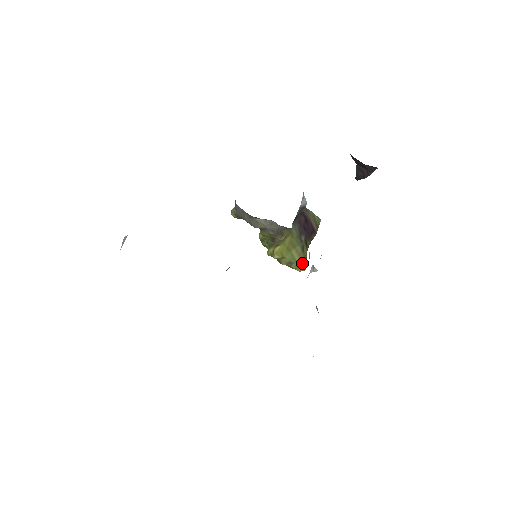
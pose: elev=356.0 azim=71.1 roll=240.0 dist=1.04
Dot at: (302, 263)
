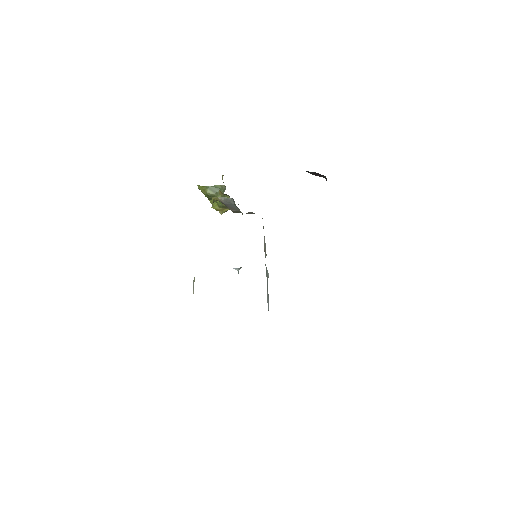
Dot at: occluded
